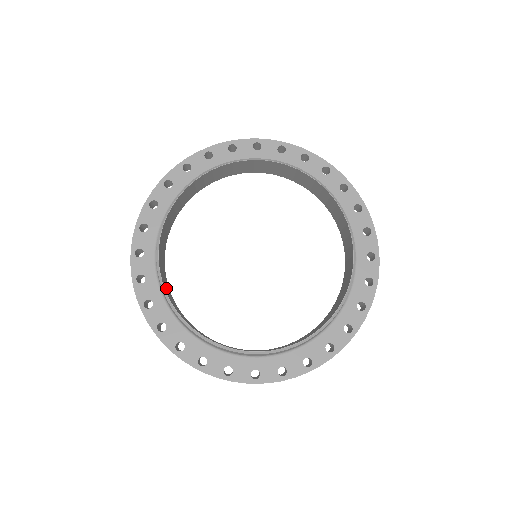
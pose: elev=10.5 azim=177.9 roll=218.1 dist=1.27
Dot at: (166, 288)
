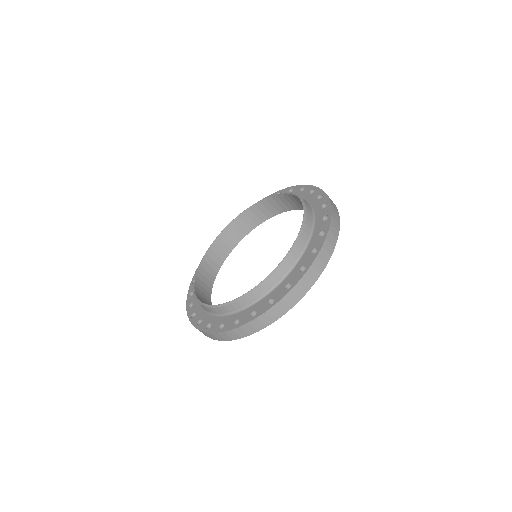
Dot at: (209, 261)
